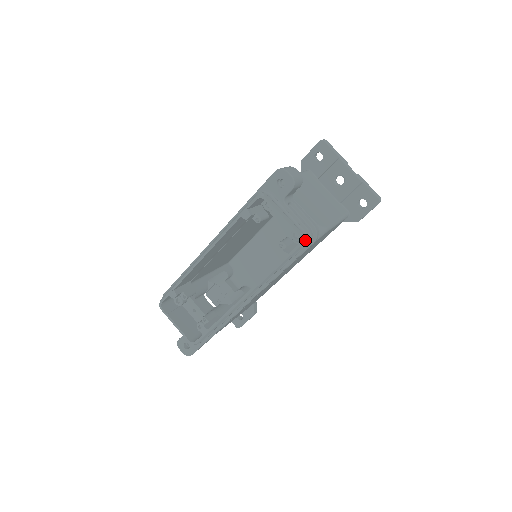
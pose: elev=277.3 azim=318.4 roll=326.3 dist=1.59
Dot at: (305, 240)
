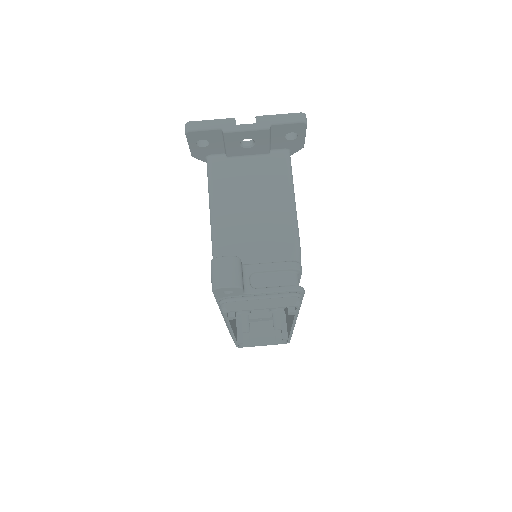
Dot at: (298, 300)
